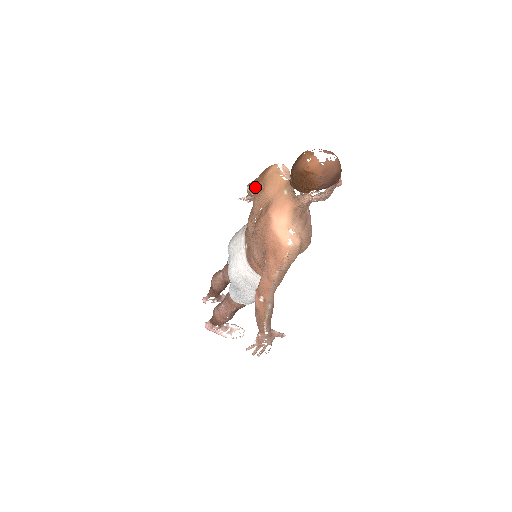
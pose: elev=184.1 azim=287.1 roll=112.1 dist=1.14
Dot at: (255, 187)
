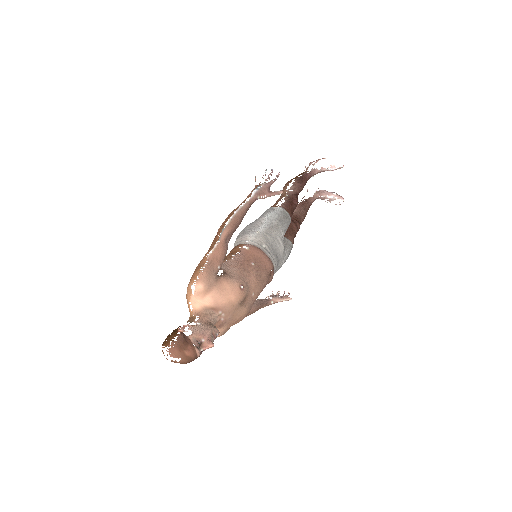
Dot at: occluded
